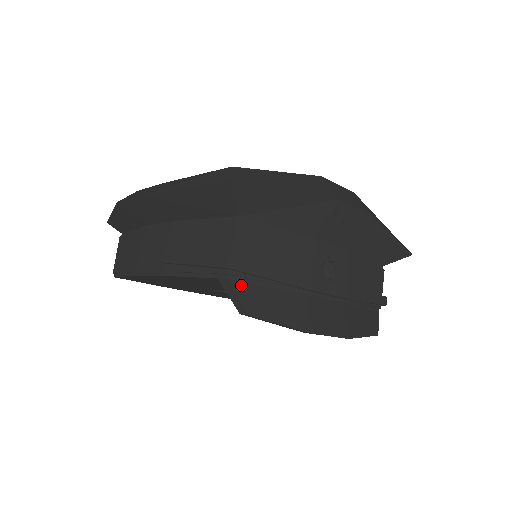
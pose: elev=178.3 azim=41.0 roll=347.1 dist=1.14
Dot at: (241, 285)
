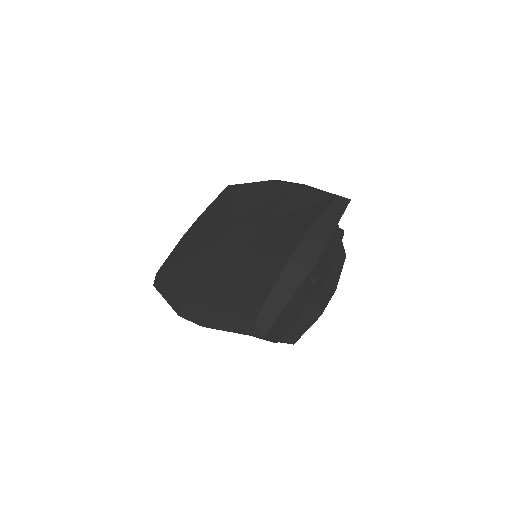
Dot at: (283, 337)
